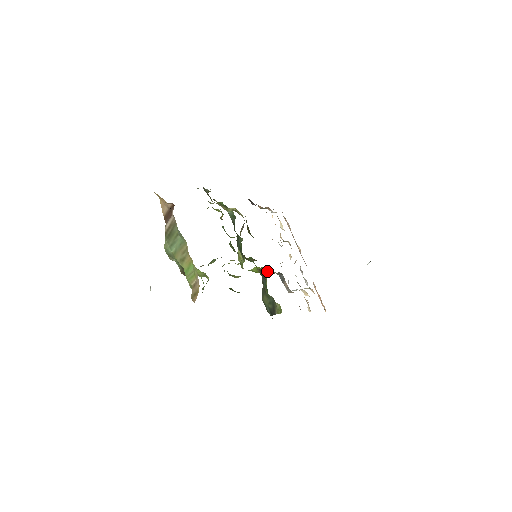
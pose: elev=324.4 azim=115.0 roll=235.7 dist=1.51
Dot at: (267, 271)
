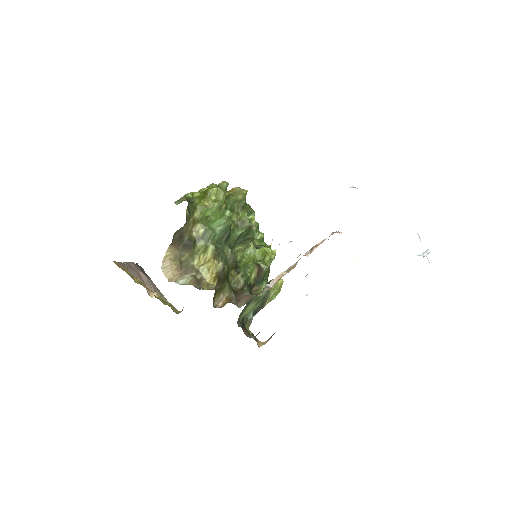
Dot at: (271, 261)
